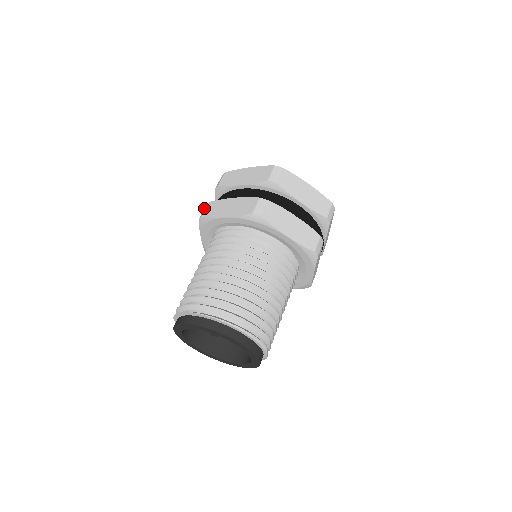
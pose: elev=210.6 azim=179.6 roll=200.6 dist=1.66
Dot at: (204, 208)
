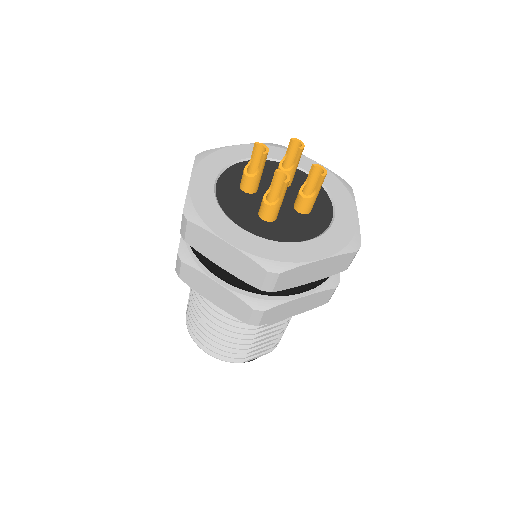
Dot at: occluded
